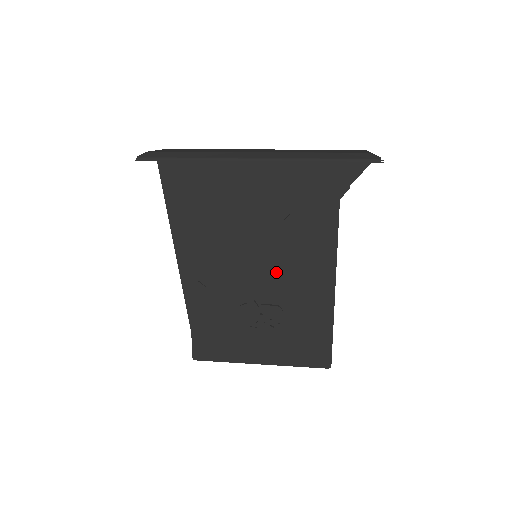
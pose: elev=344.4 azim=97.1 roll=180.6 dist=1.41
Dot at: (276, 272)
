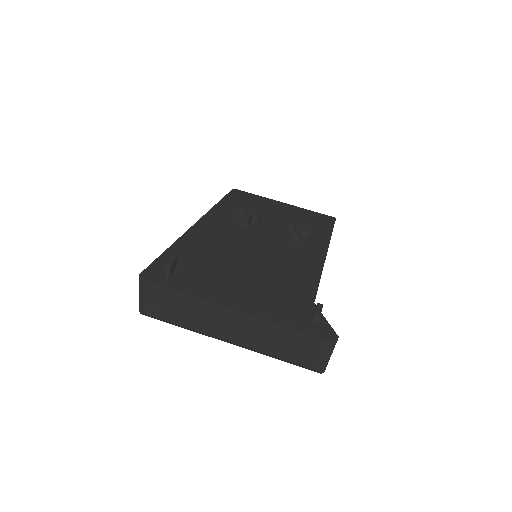
Dot at: occluded
